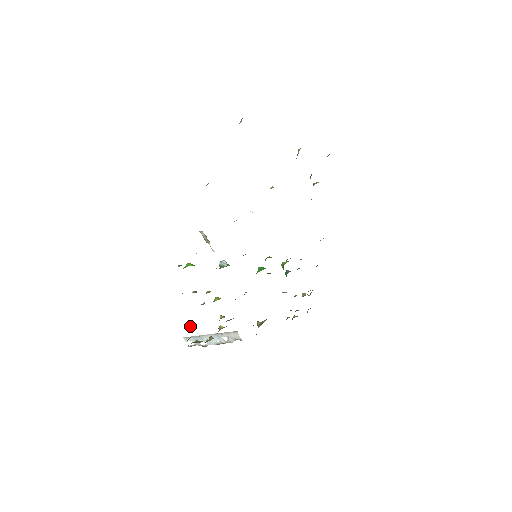
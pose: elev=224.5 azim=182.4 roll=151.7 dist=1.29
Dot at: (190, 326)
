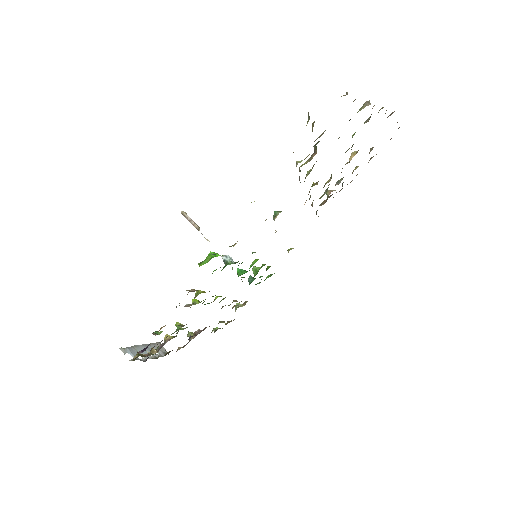
Dot at: (158, 334)
